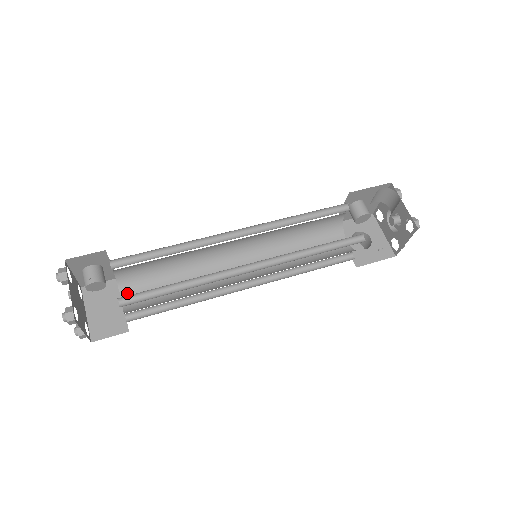
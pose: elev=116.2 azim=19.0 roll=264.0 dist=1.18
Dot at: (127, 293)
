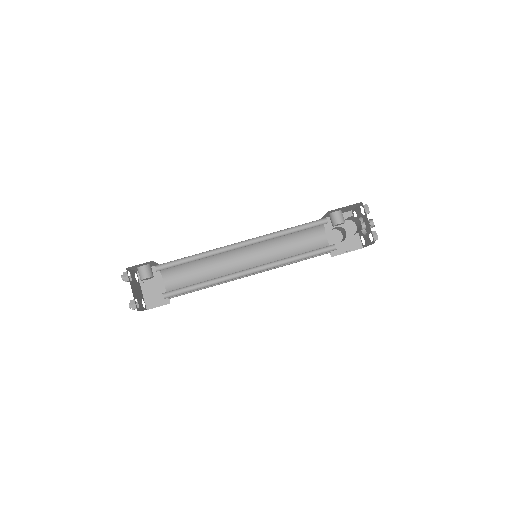
Dot at: (168, 278)
